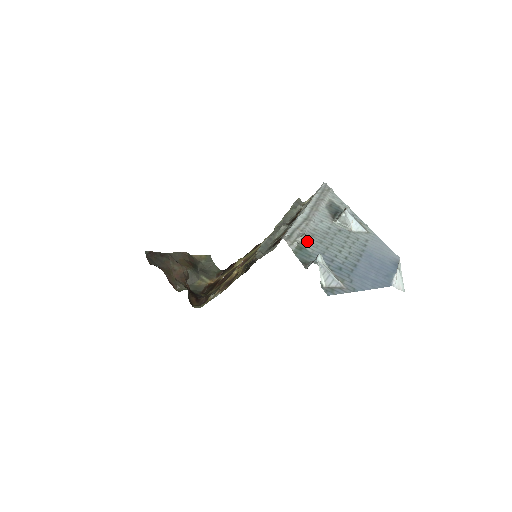
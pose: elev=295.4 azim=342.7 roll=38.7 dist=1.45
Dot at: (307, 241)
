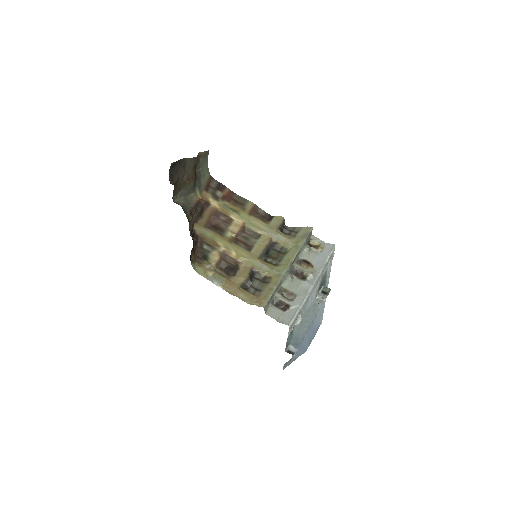
Dot at: (297, 324)
